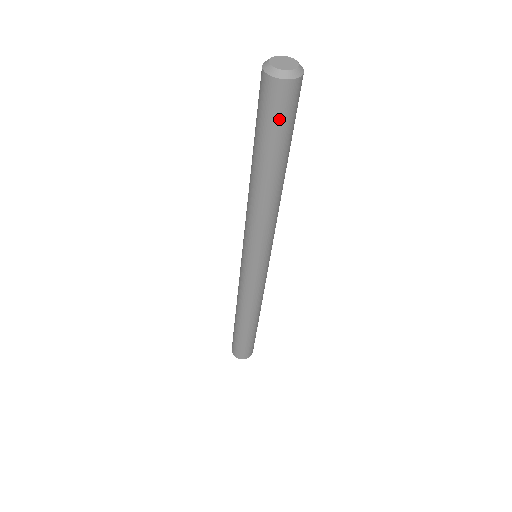
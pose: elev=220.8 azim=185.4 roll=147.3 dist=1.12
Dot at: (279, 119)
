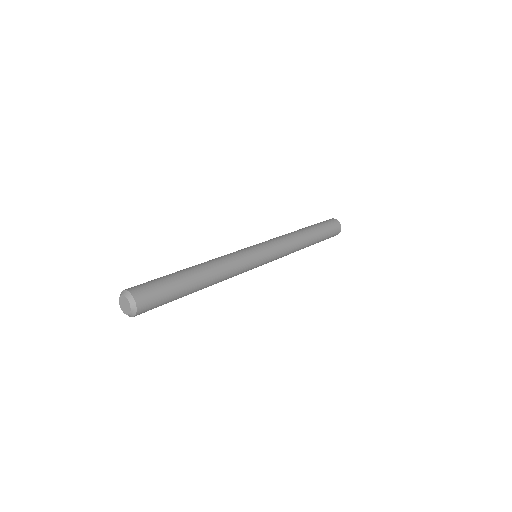
Dot at: occluded
